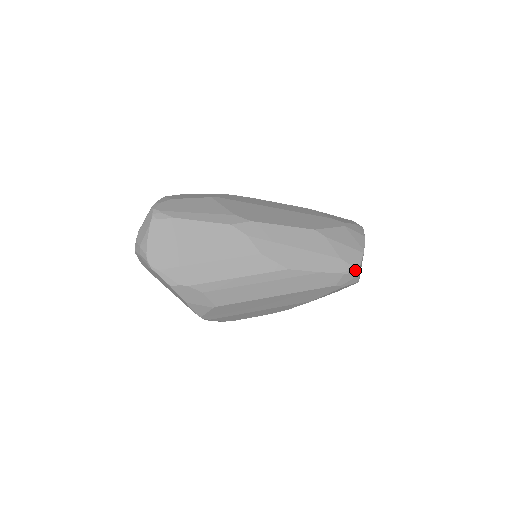
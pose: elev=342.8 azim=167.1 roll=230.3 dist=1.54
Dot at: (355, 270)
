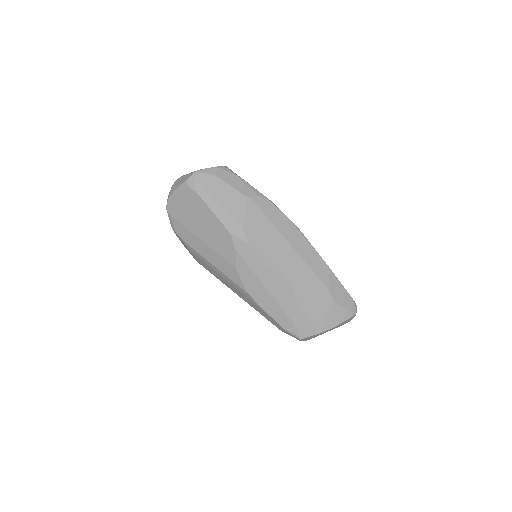
Dot at: (297, 337)
